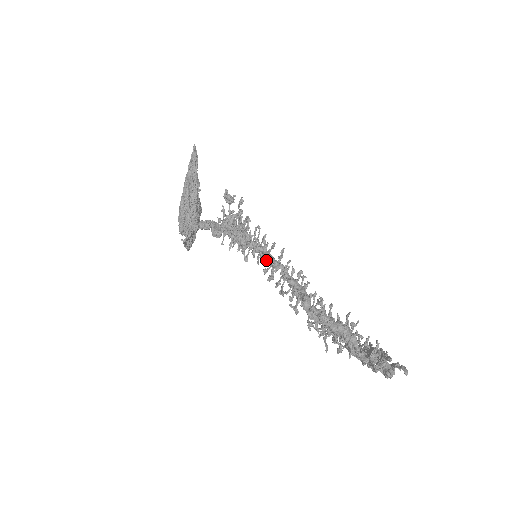
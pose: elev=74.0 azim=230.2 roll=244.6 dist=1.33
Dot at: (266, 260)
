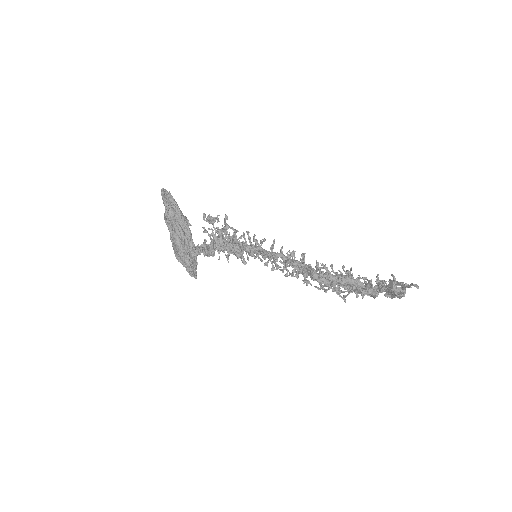
Dot at: occluded
